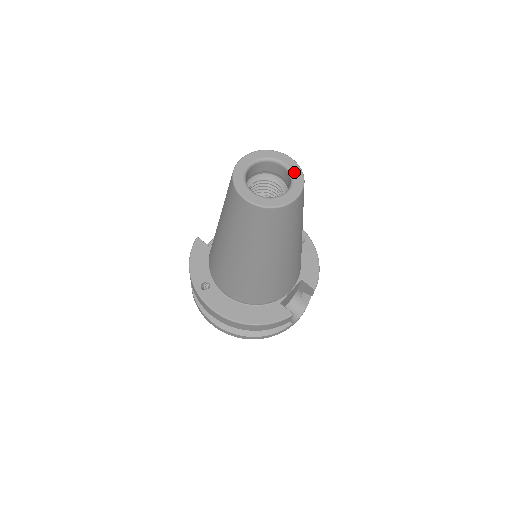
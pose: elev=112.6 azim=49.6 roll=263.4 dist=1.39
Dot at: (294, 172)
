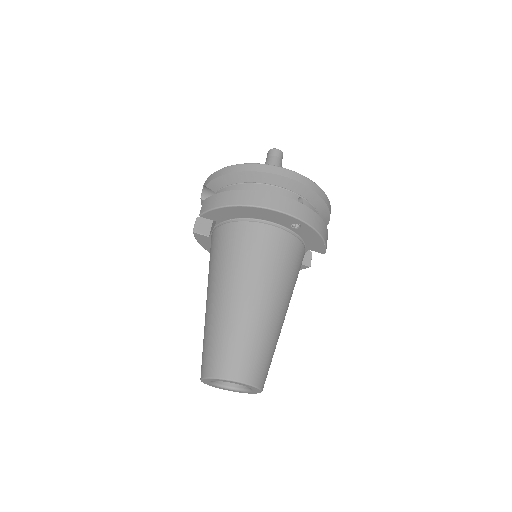
Dot at: (249, 387)
